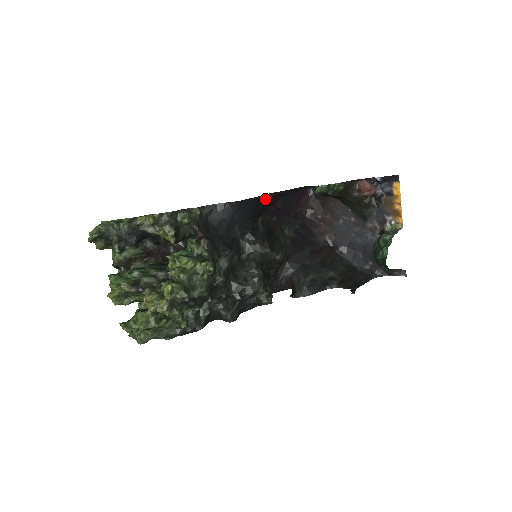
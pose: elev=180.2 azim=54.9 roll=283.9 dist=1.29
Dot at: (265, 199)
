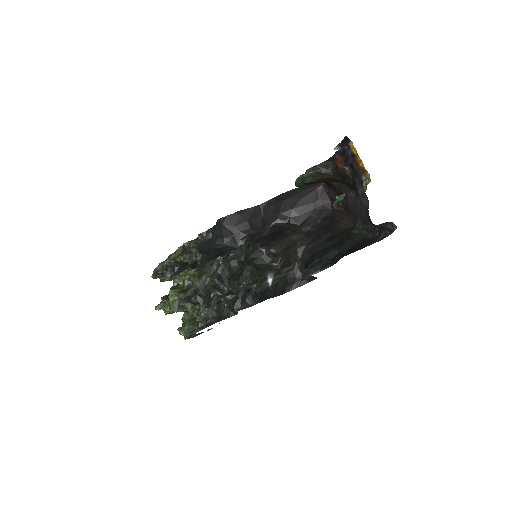
Dot at: (261, 209)
